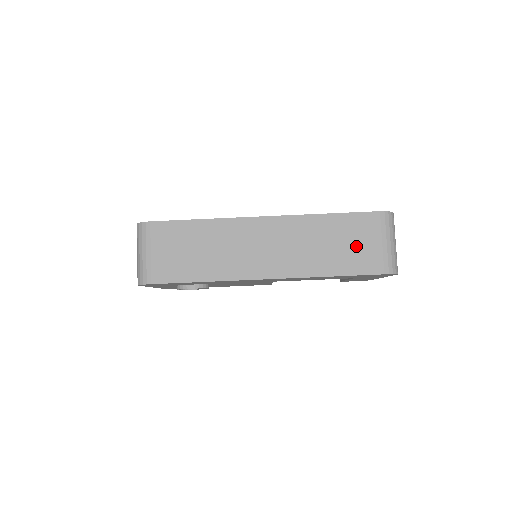
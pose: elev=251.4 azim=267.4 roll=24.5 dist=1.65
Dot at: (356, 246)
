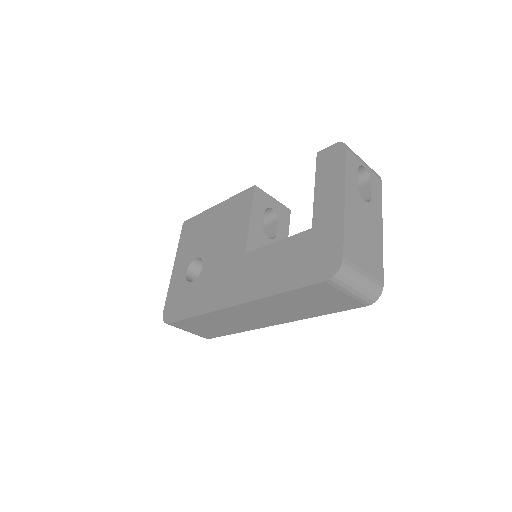
Dot at: (325, 301)
